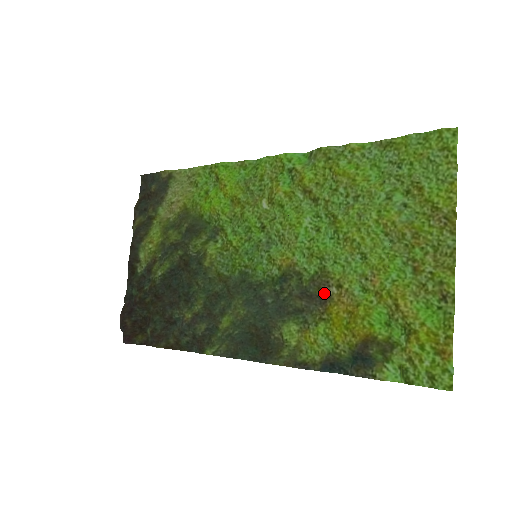
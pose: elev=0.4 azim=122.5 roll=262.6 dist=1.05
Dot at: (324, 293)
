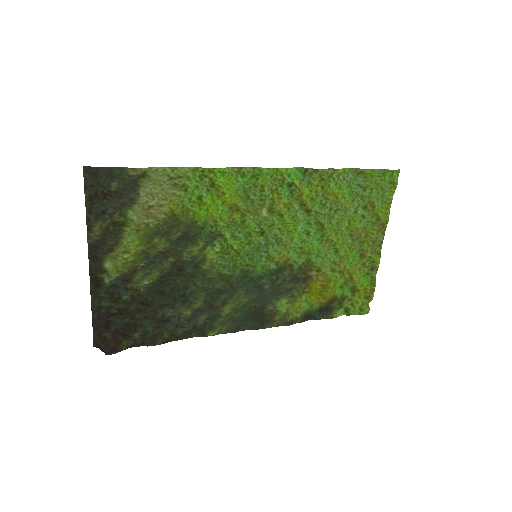
Dot at: (307, 276)
